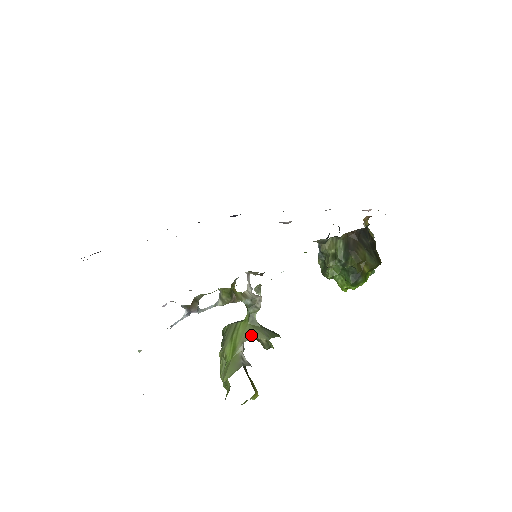
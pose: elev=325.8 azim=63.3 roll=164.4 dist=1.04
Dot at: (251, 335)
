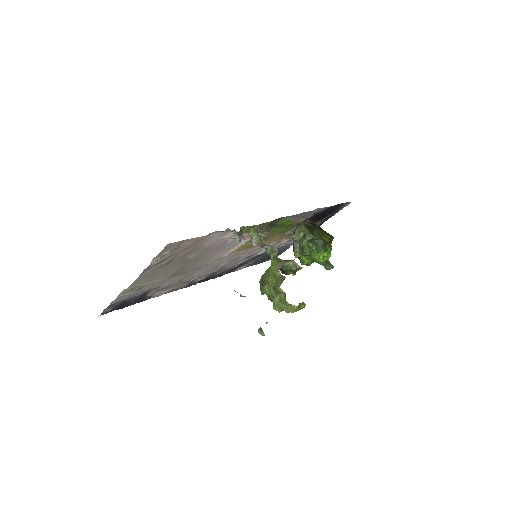
Dot at: (281, 265)
